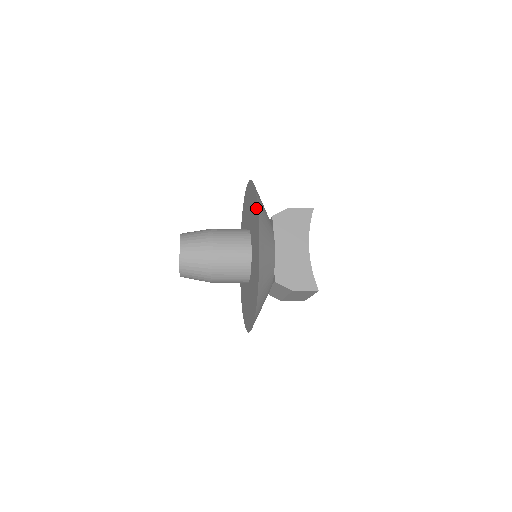
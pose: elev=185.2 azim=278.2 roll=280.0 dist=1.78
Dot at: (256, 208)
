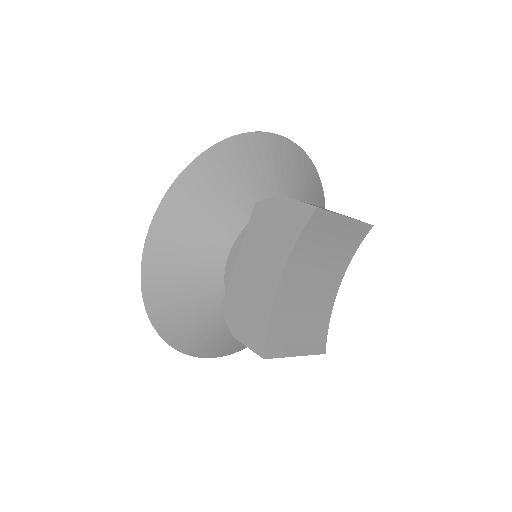
Dot at: (179, 191)
